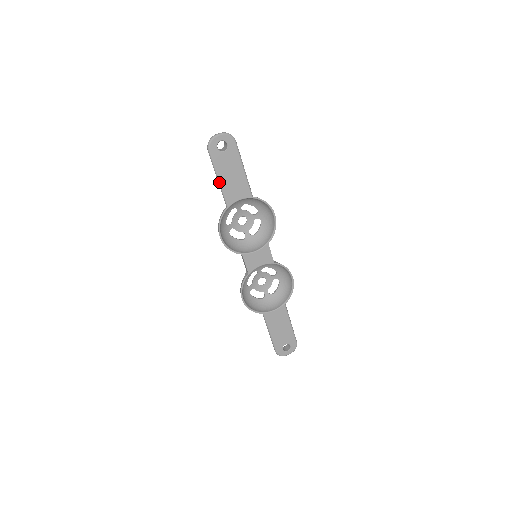
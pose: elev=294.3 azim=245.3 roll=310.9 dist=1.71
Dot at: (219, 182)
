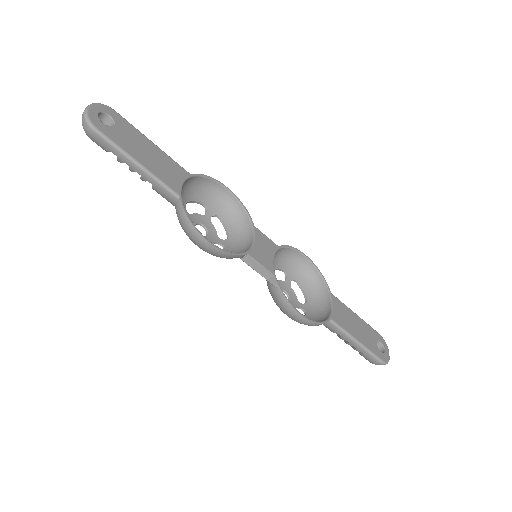
Dot at: (143, 168)
